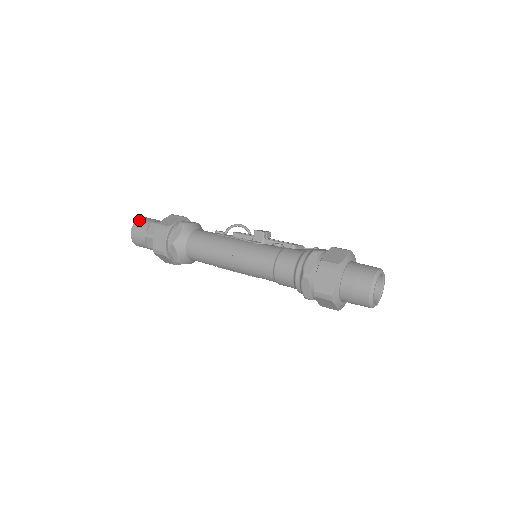
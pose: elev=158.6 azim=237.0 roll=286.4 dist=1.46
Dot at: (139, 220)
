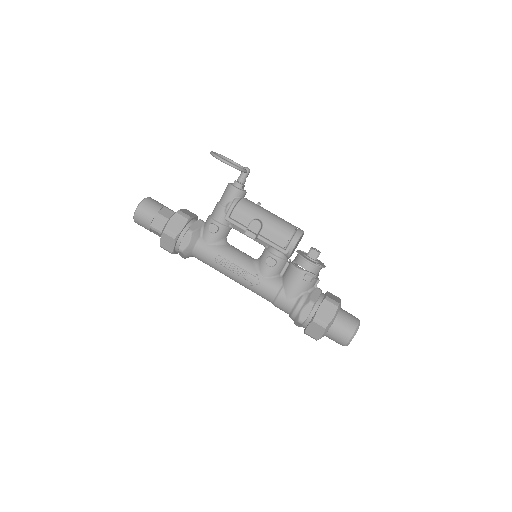
Dot at: (136, 221)
